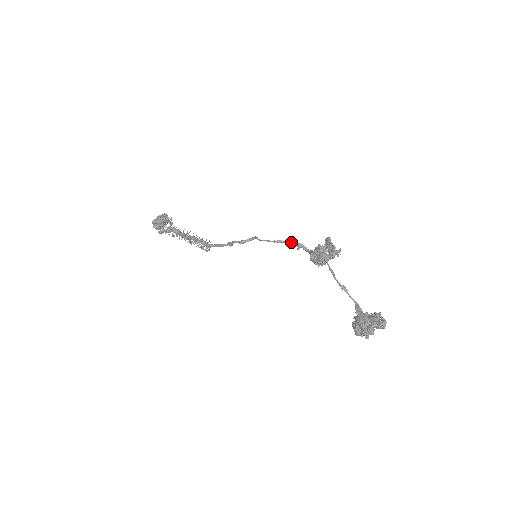
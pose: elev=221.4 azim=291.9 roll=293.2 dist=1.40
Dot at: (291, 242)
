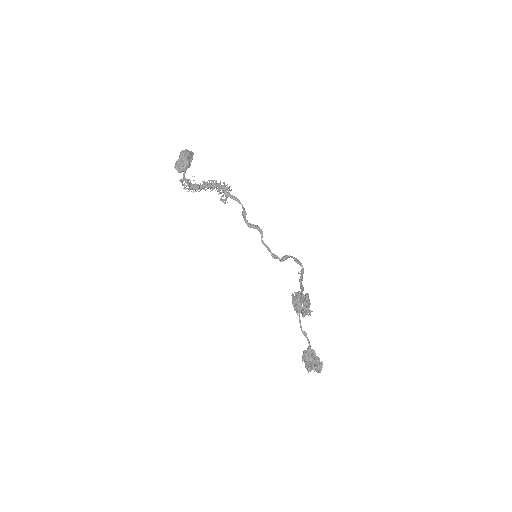
Dot at: (288, 257)
